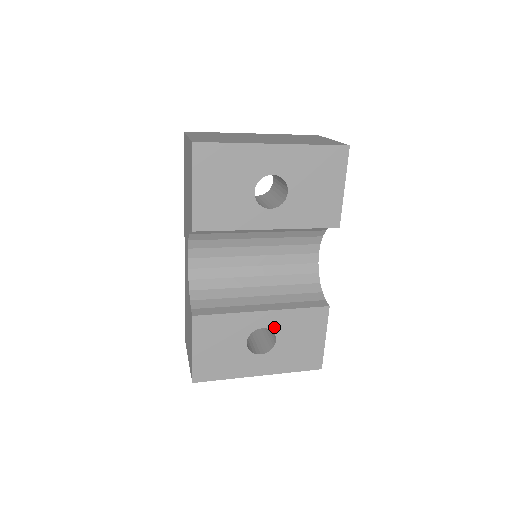
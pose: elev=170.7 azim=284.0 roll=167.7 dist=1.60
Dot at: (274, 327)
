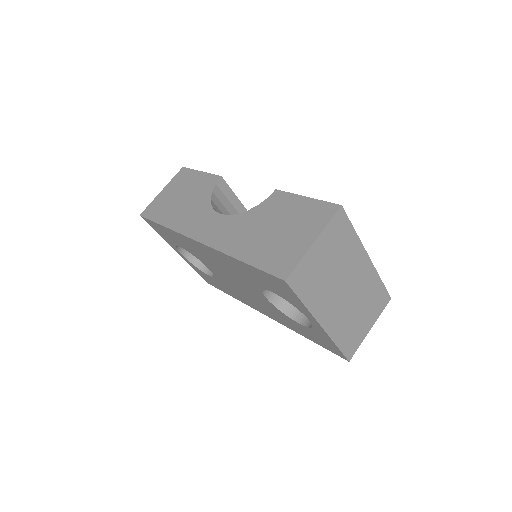
Dot at: occluded
